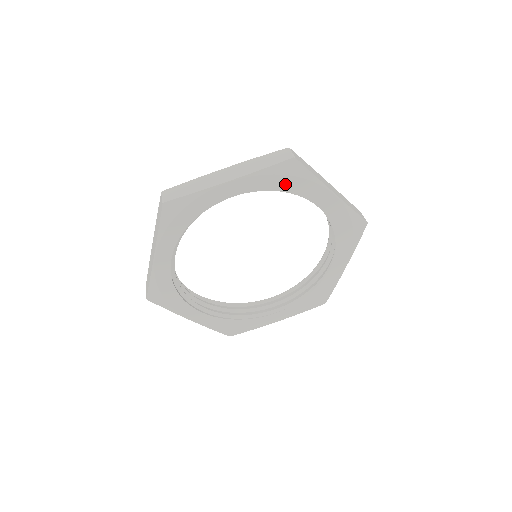
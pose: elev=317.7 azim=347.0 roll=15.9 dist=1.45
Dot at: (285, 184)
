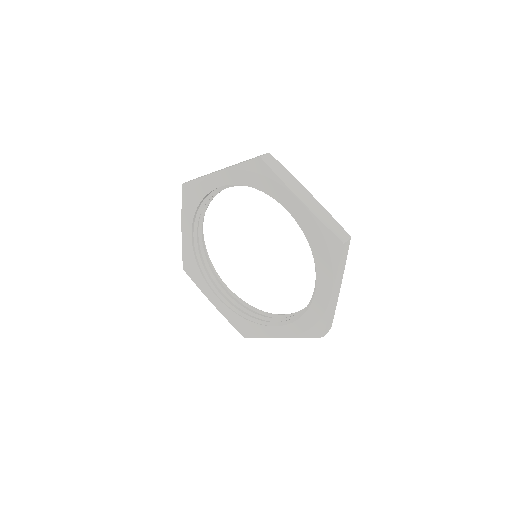
Dot at: (256, 181)
